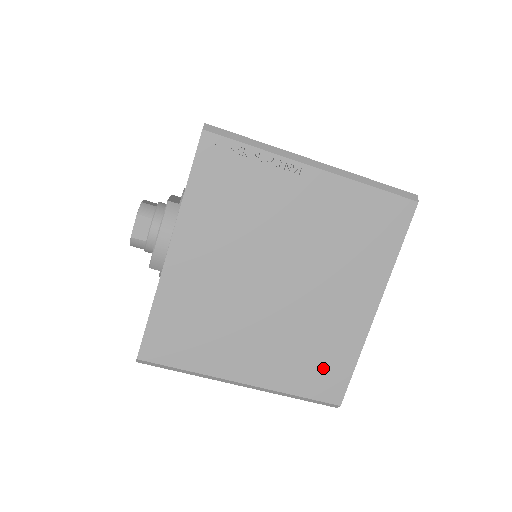
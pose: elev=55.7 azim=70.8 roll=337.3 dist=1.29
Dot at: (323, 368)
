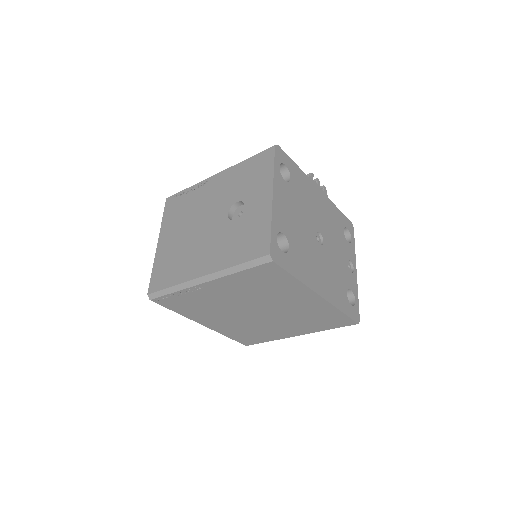
Dot at: (327, 320)
